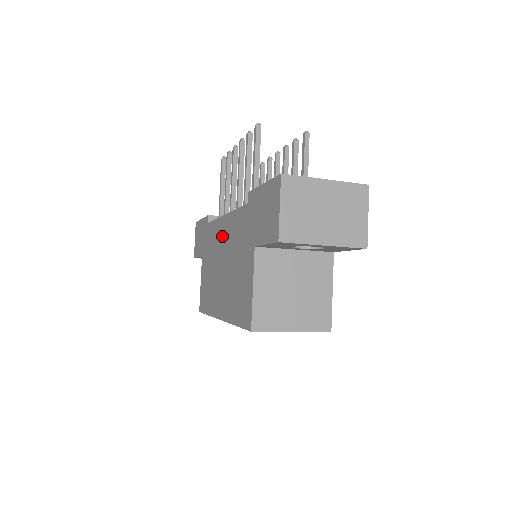
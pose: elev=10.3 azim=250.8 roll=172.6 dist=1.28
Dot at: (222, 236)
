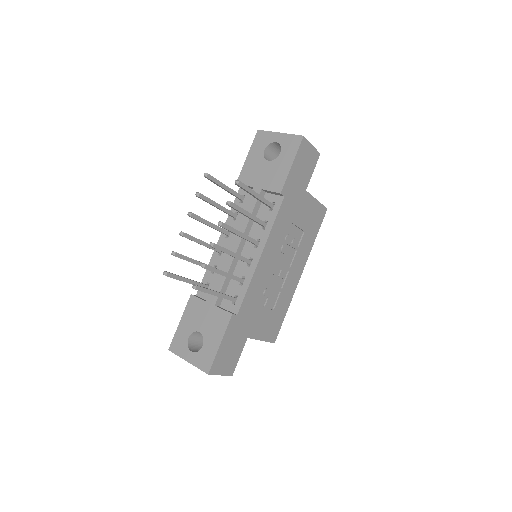
Dot at: occluded
